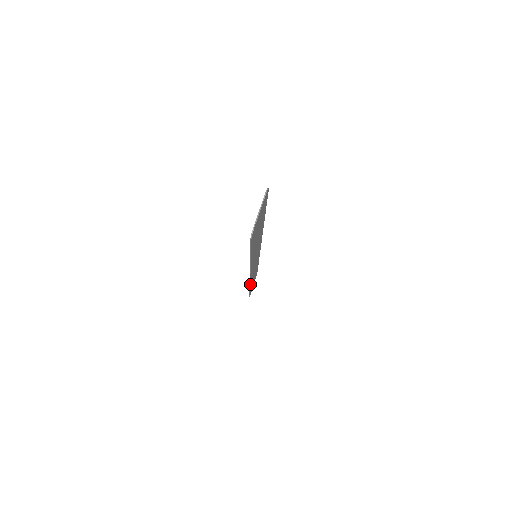
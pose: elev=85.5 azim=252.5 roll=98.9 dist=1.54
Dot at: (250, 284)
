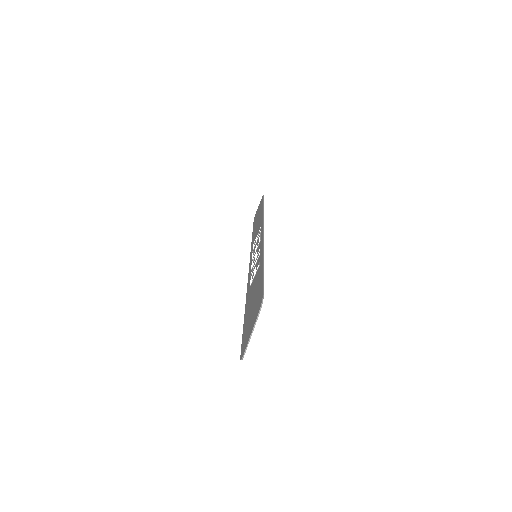
Dot at: occluded
